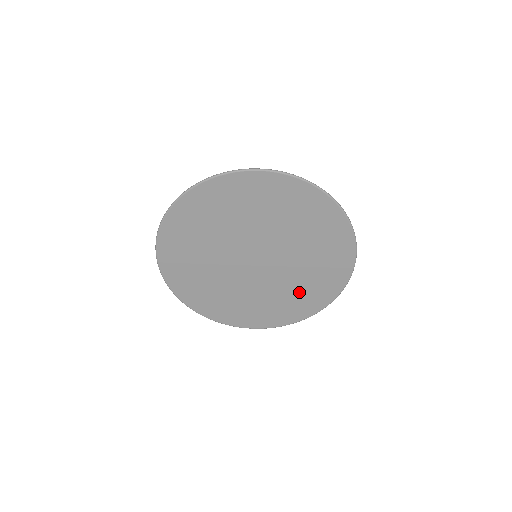
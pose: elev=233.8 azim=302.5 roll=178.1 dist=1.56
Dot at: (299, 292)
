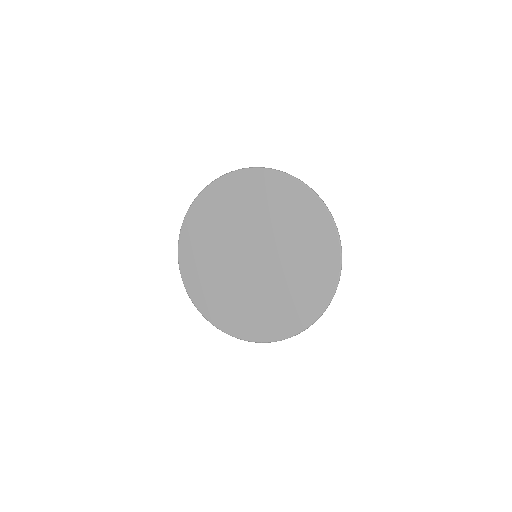
Dot at: (288, 299)
